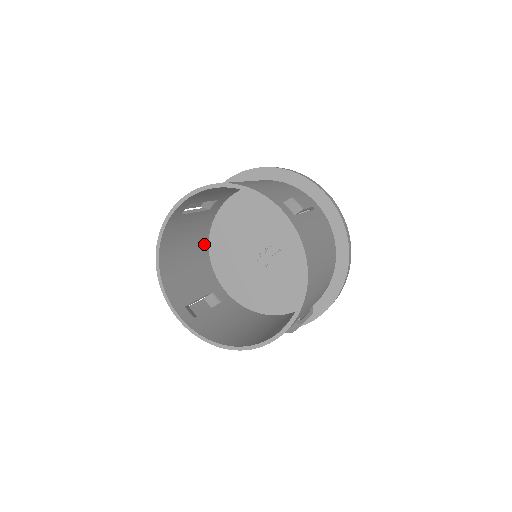
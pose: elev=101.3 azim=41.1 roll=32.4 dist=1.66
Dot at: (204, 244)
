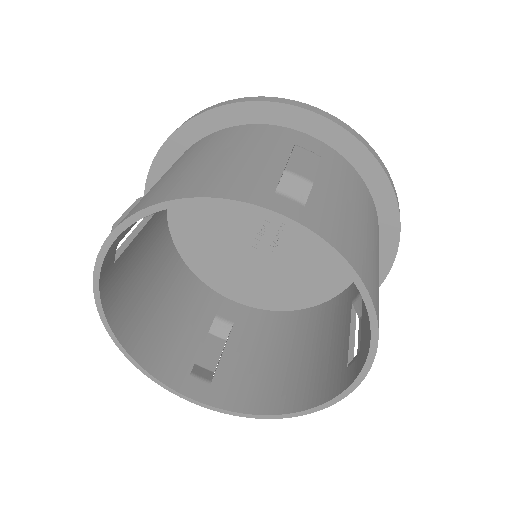
Dot at: (171, 256)
